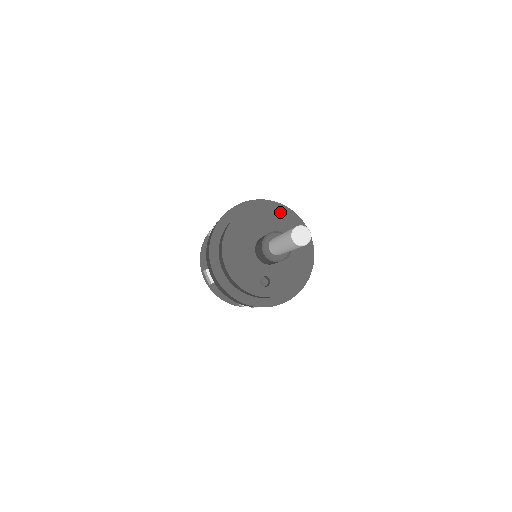
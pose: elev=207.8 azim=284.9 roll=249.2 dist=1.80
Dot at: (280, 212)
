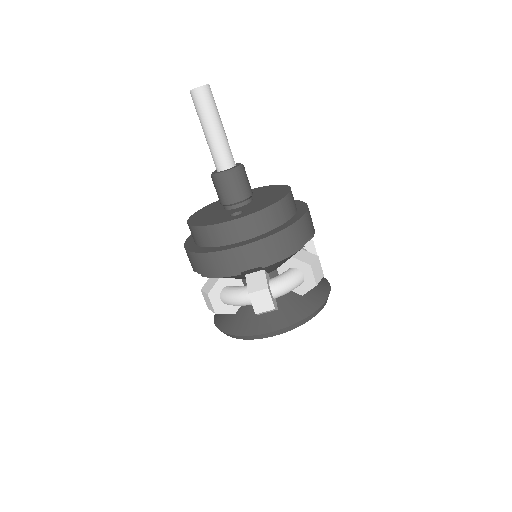
Dot at: occluded
